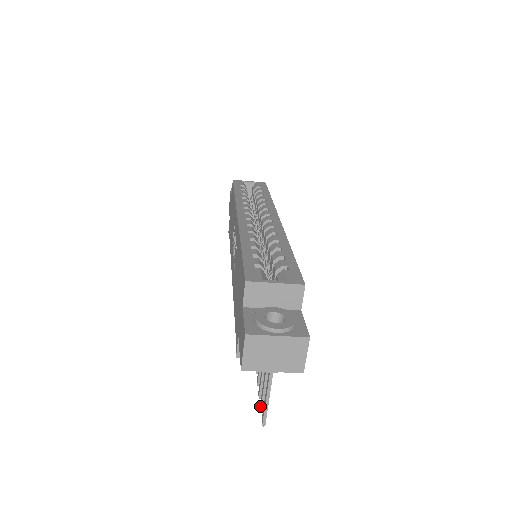
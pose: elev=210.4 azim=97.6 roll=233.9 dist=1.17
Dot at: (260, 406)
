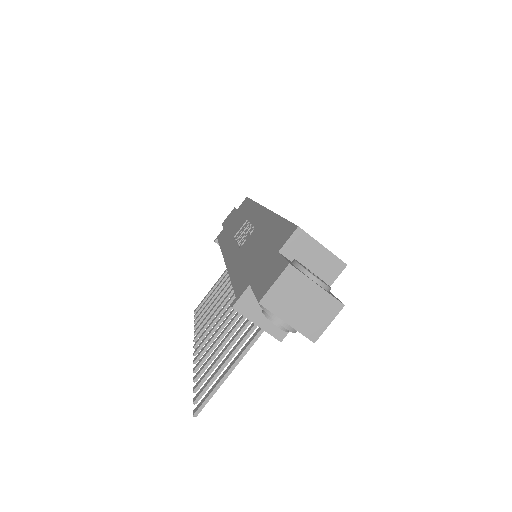
Dot at: (196, 396)
